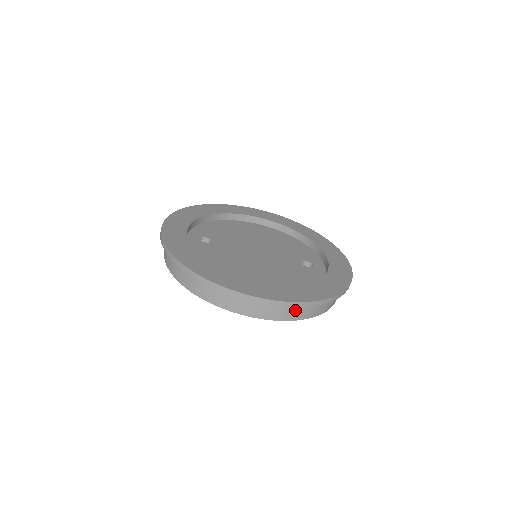
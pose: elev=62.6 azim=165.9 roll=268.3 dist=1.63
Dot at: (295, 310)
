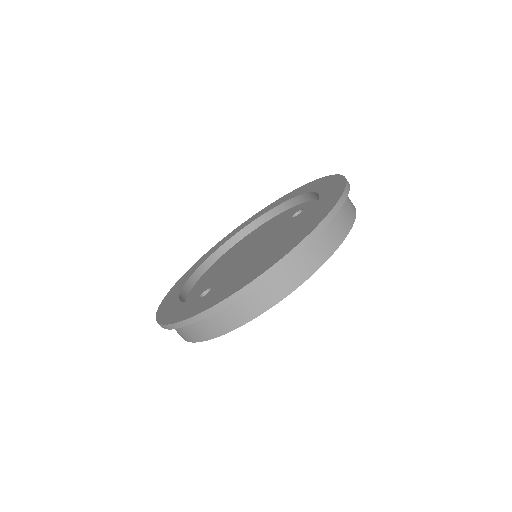
Dot at: (335, 228)
